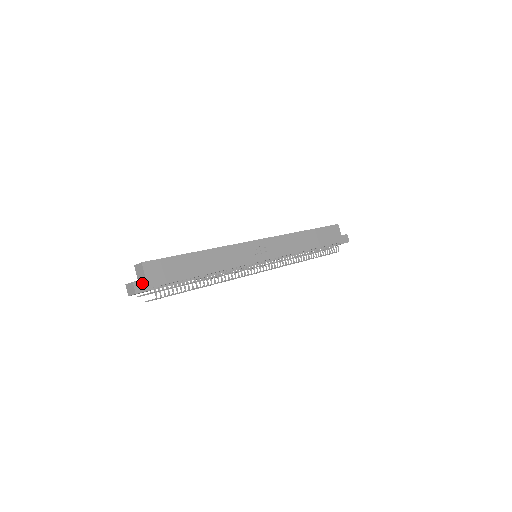
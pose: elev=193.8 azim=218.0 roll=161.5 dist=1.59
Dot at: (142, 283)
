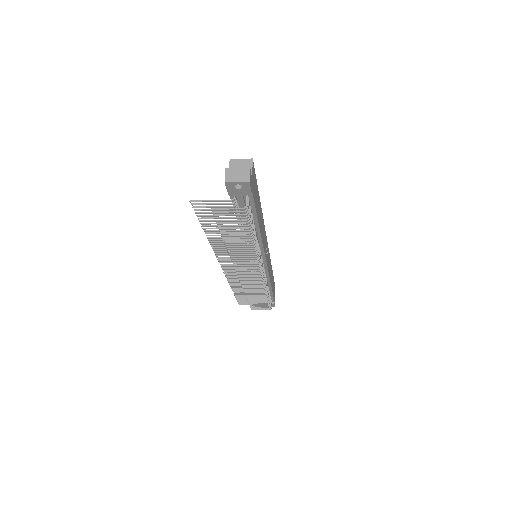
Dot at: (251, 178)
